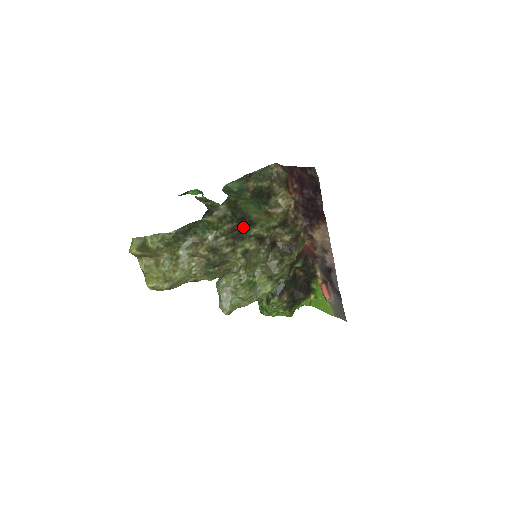
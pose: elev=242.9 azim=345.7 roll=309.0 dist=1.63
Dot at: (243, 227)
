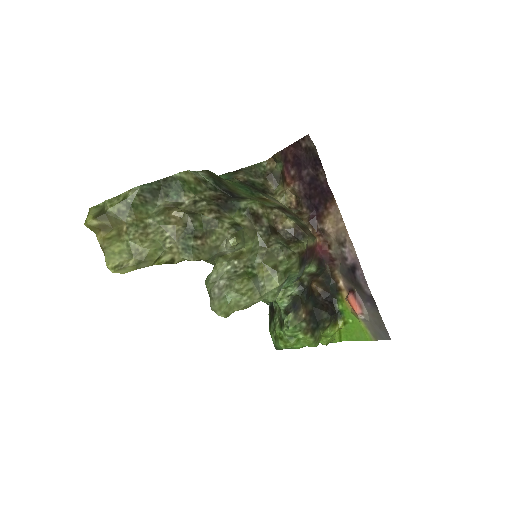
Dot at: (230, 198)
